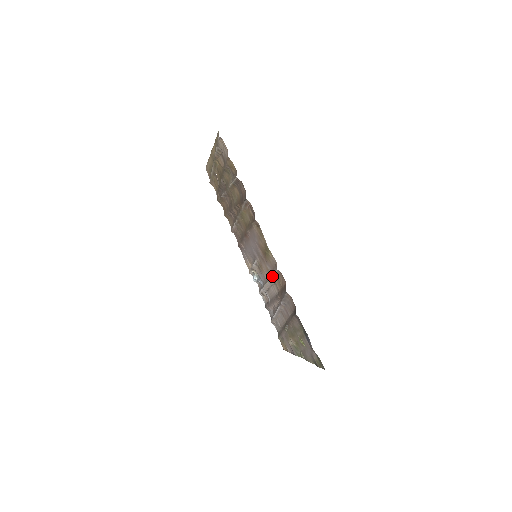
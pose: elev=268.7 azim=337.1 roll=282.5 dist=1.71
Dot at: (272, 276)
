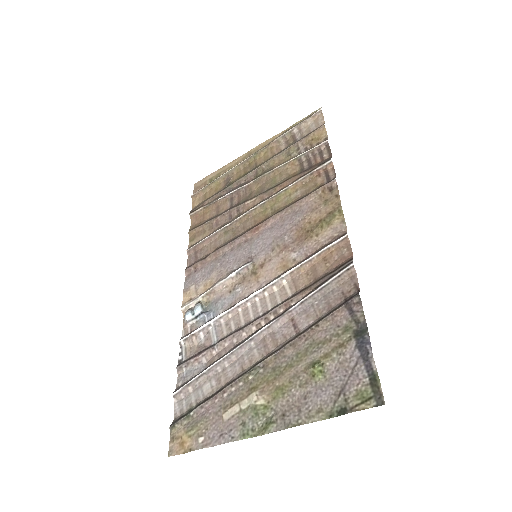
Dot at: (305, 261)
